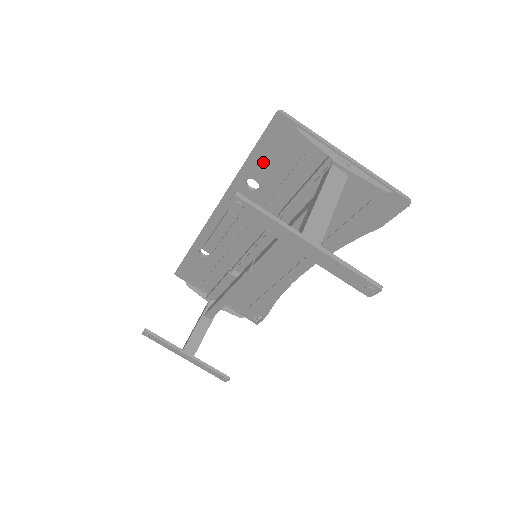
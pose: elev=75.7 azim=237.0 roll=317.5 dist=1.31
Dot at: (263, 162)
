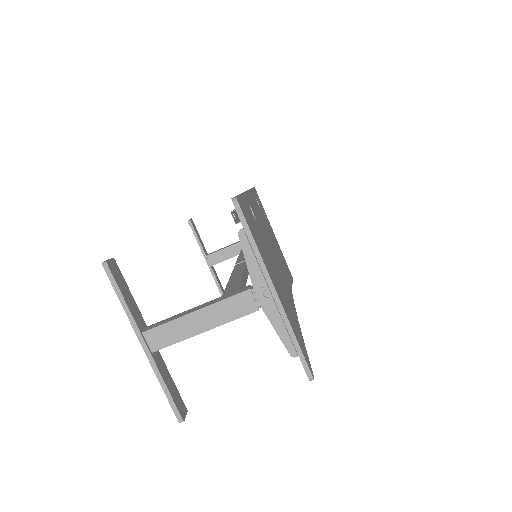
Dot at: occluded
